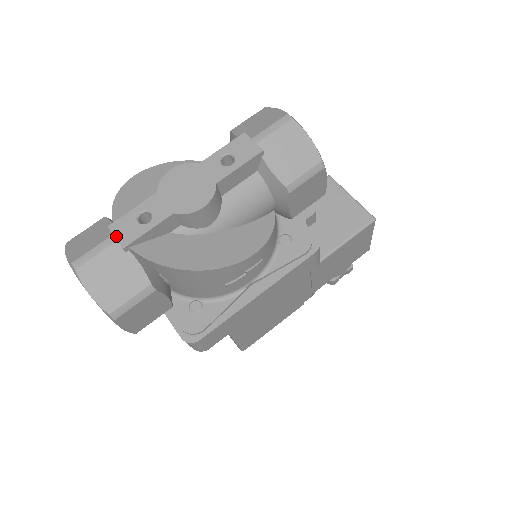
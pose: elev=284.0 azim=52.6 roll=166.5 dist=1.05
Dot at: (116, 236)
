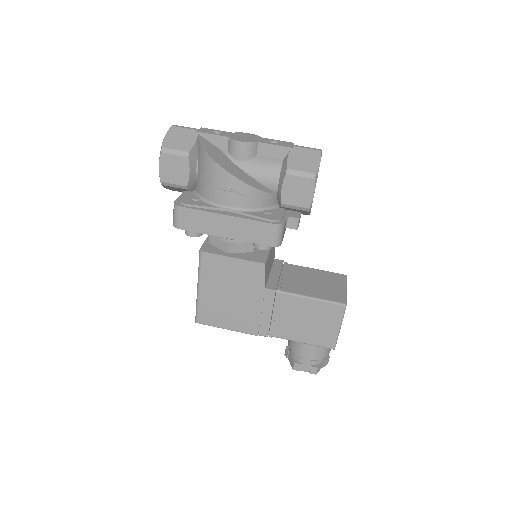
Dot at: (199, 129)
